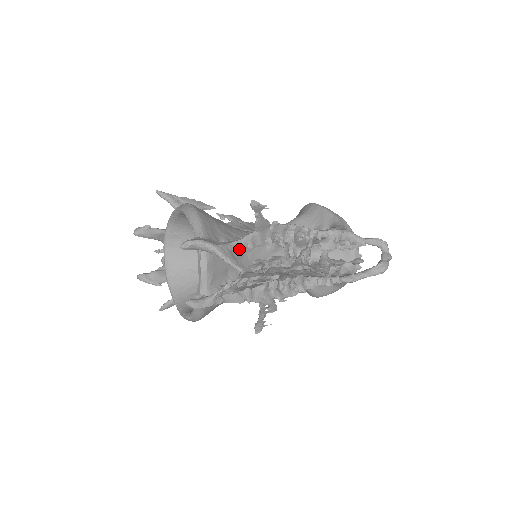
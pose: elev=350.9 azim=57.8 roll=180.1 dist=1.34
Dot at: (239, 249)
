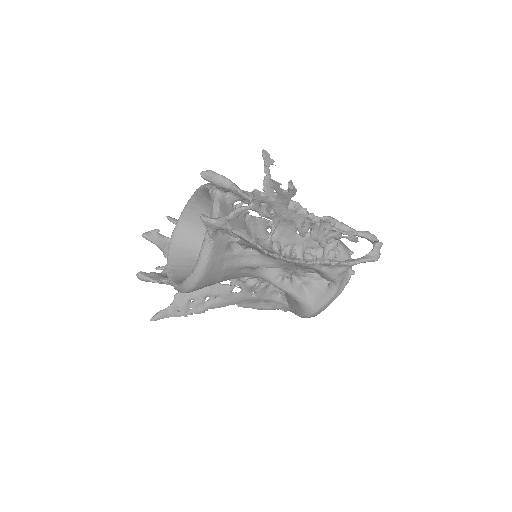
Dot at: occluded
